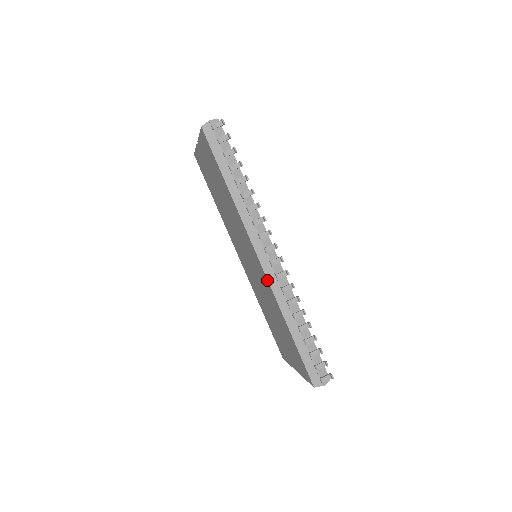
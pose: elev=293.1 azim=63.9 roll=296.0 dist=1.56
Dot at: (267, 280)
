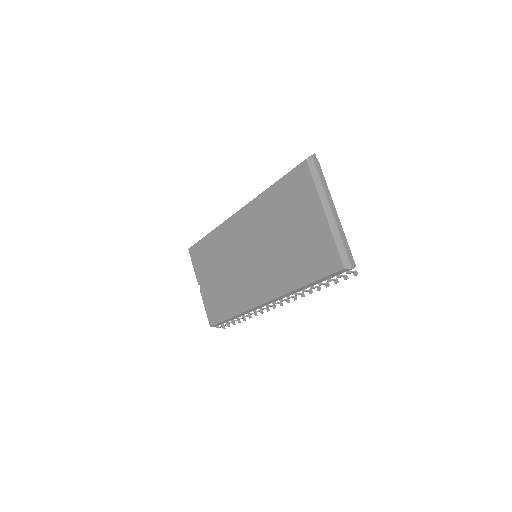
Dot at: (245, 207)
